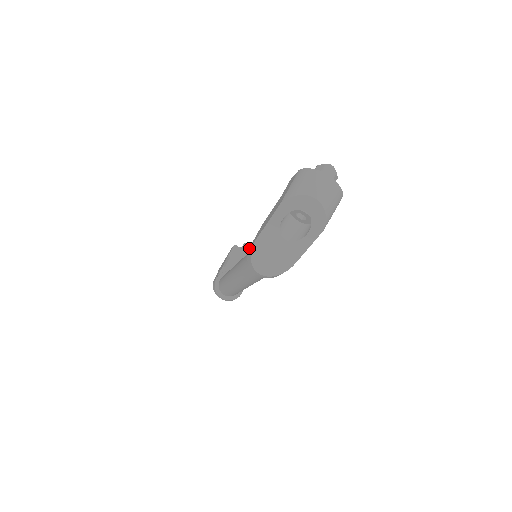
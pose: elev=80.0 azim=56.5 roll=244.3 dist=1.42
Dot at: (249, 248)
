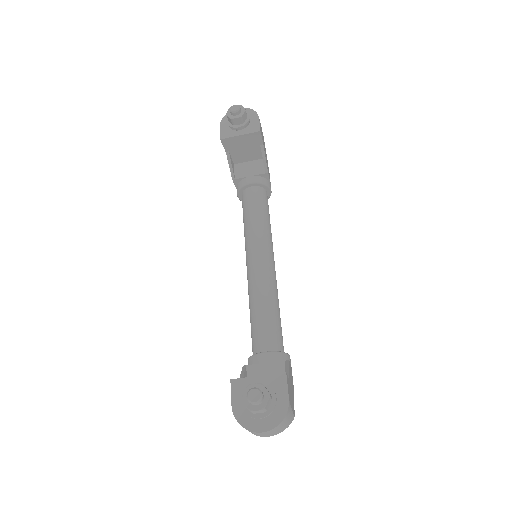
Dot at: occluded
